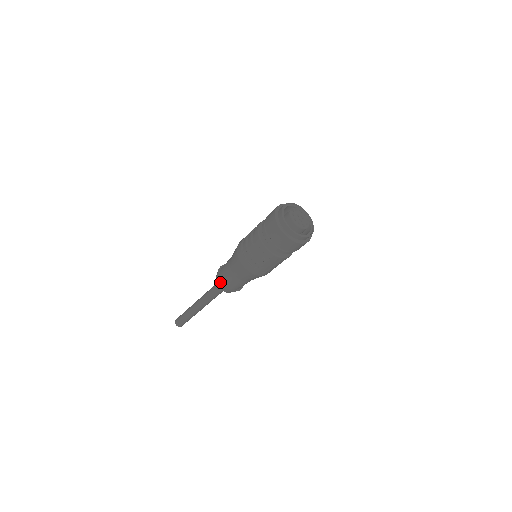
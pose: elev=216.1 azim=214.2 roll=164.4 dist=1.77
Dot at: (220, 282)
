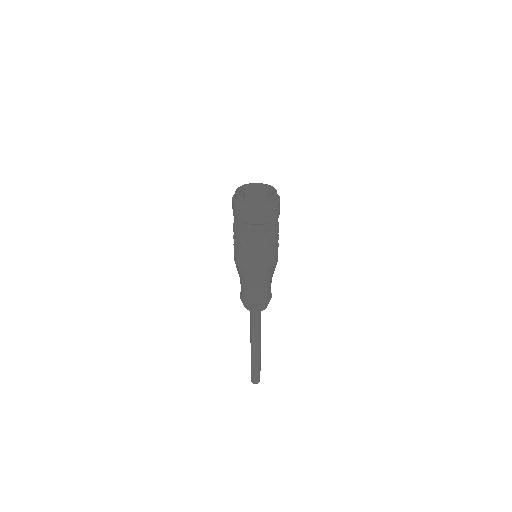
Dot at: (246, 304)
